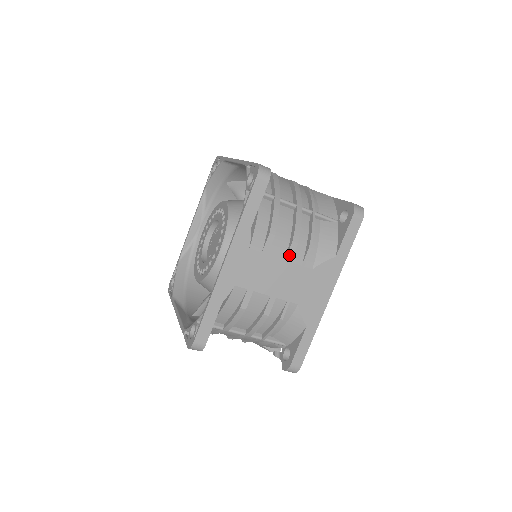
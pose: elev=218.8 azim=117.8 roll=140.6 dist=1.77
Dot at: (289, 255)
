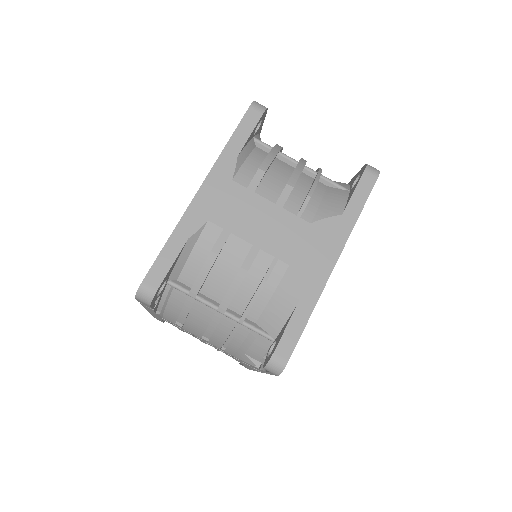
Dot at: (281, 199)
